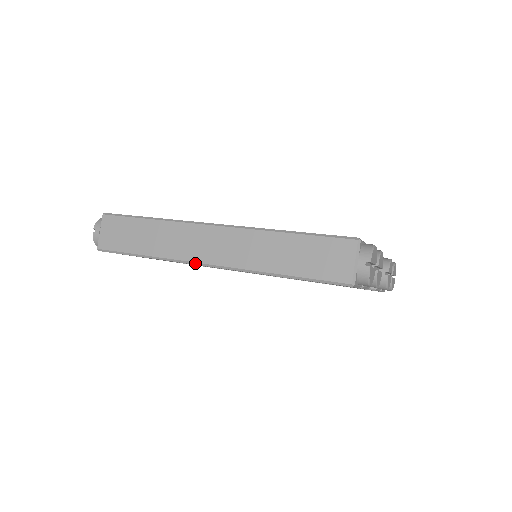
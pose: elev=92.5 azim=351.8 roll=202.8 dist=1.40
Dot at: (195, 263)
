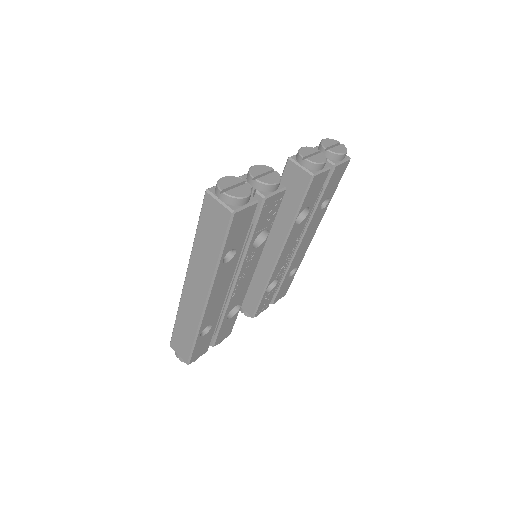
Dot at: (204, 310)
